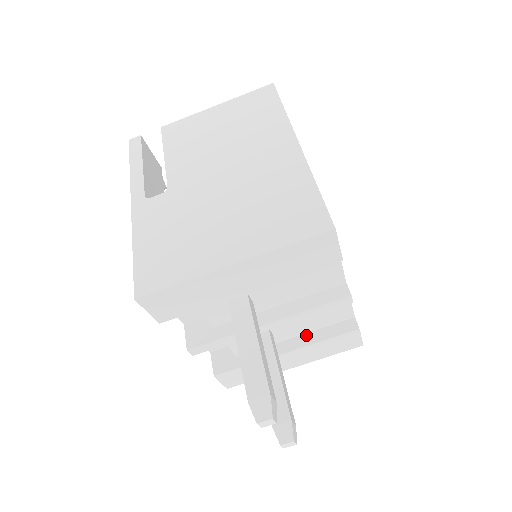
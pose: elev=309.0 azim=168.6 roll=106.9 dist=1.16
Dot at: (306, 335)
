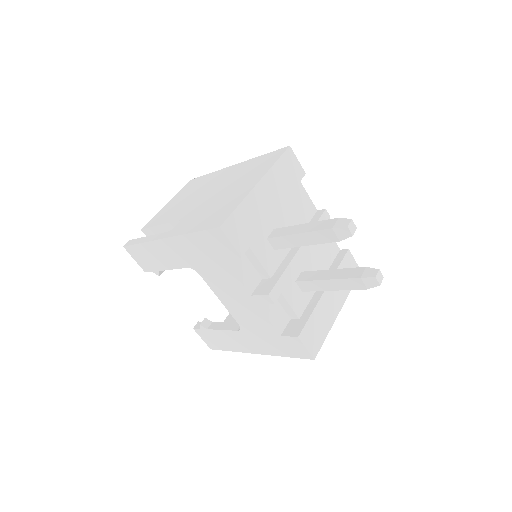
Dot at: occluded
